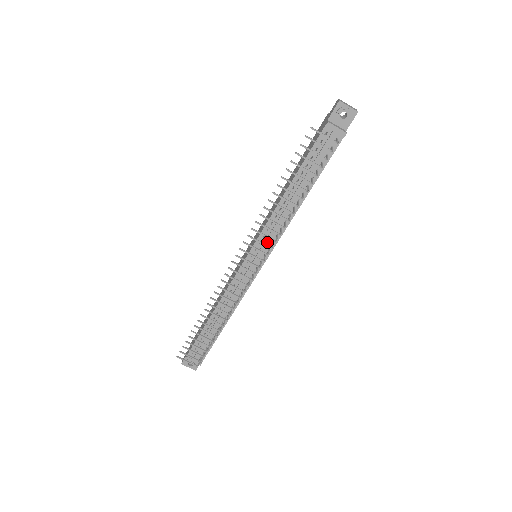
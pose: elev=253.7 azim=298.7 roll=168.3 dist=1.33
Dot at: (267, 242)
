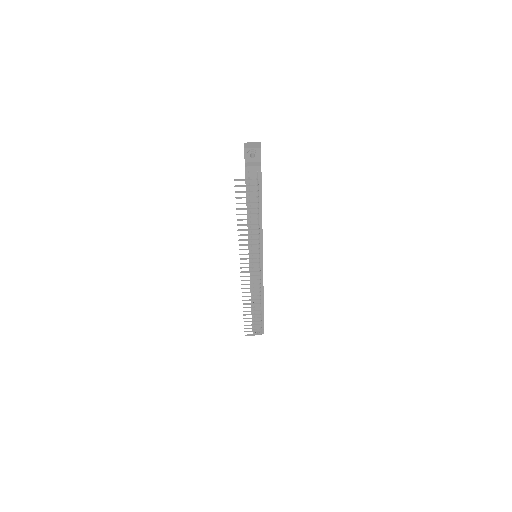
Dot at: occluded
